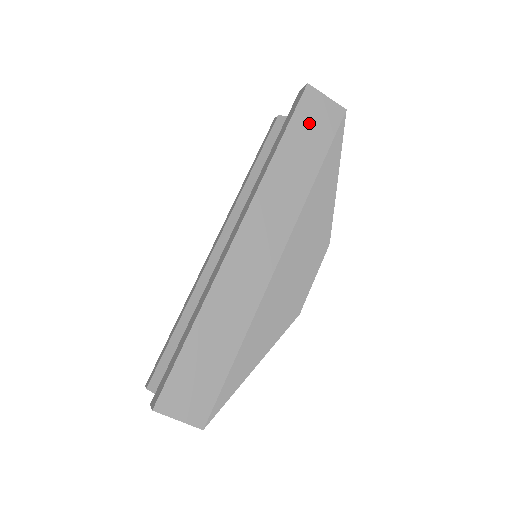
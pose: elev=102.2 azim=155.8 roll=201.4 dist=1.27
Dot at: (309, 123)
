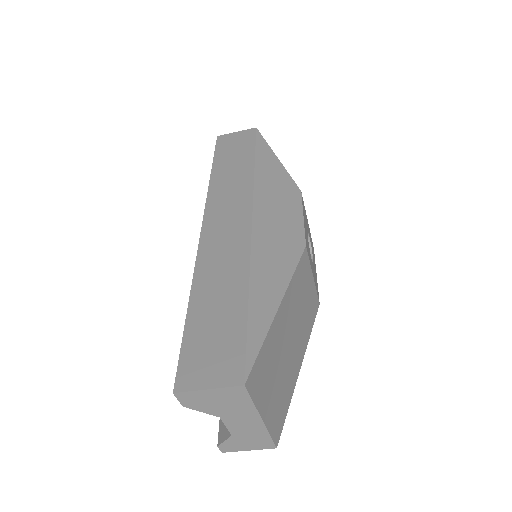
Dot at: (230, 148)
